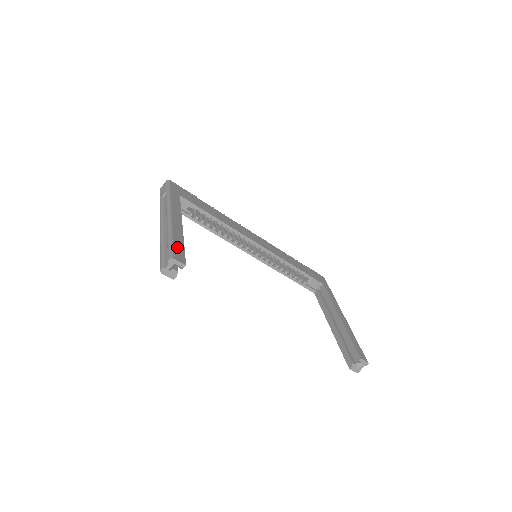
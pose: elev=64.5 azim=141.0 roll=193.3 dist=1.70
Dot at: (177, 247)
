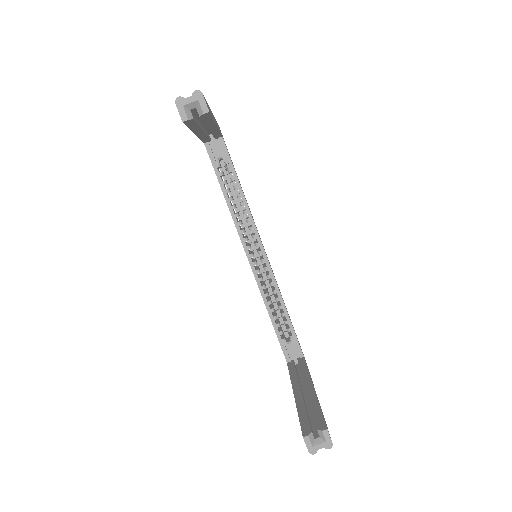
Dot at: occluded
